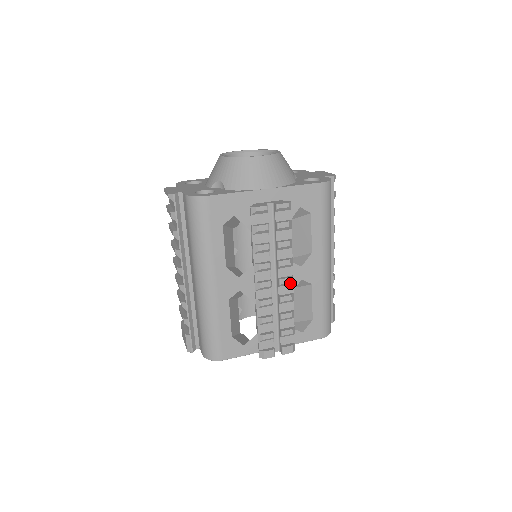
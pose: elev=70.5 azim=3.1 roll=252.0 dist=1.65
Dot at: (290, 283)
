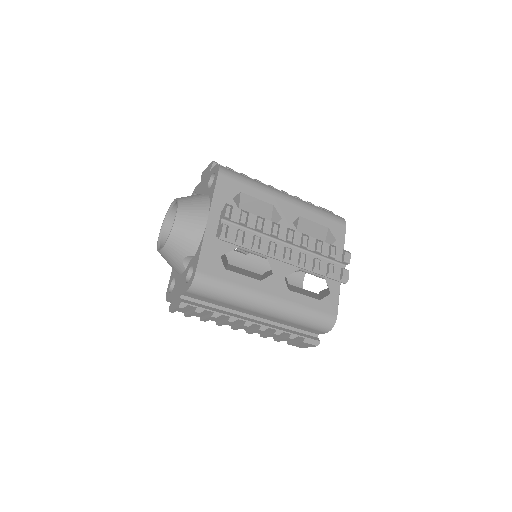
Dot at: (293, 232)
